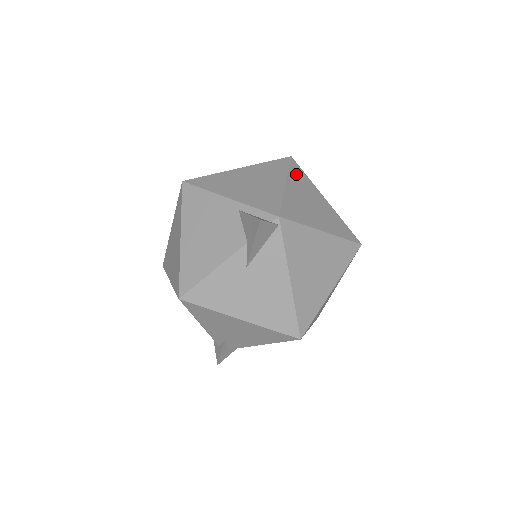
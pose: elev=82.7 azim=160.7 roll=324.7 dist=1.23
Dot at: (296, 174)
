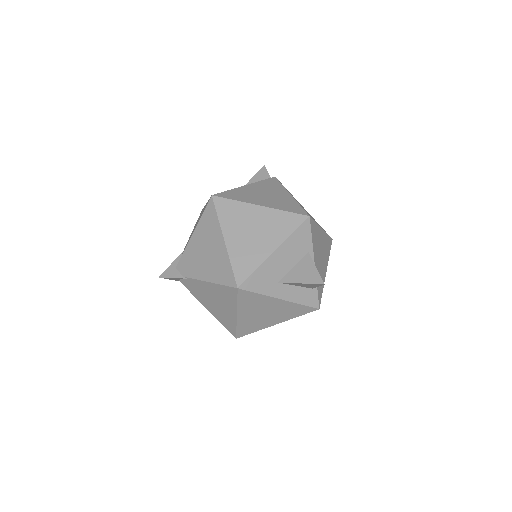
Dot at: occluded
